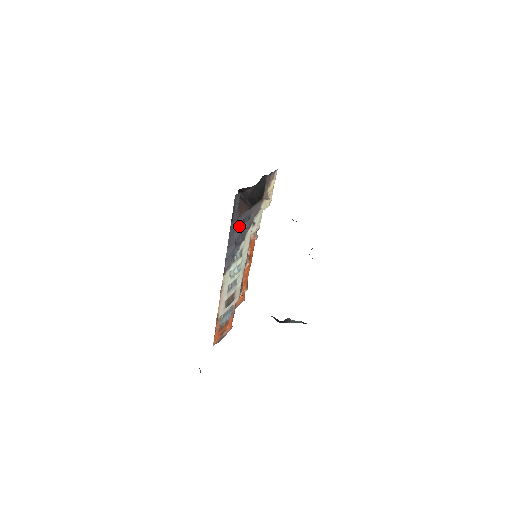
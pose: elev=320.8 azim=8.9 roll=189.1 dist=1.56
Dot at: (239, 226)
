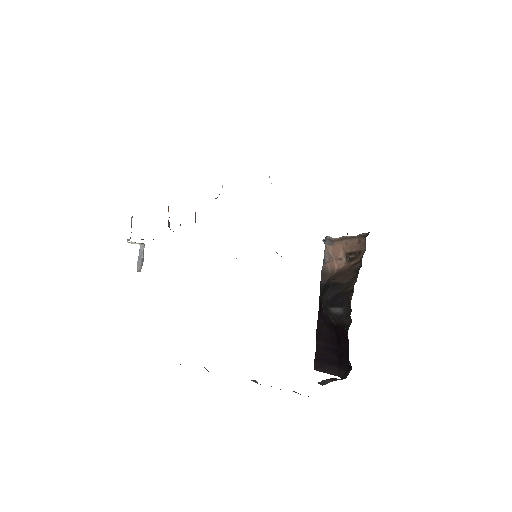
Dot at: occluded
